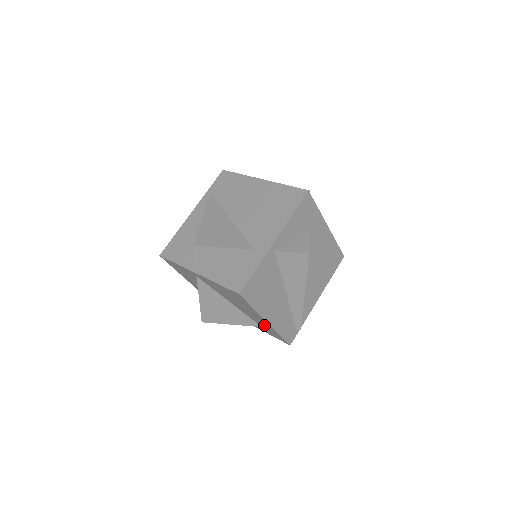
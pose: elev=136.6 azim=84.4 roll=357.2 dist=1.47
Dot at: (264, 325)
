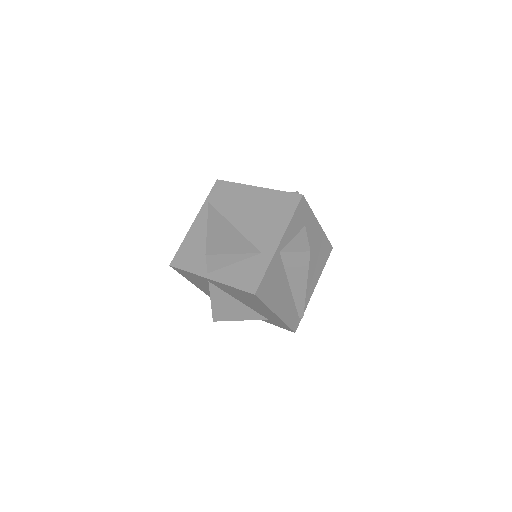
Dot at: (272, 318)
